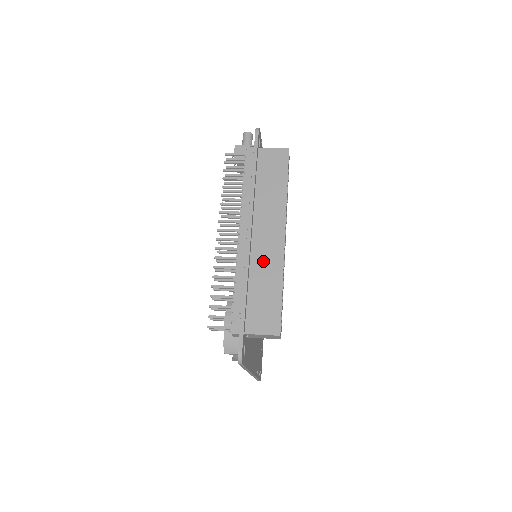
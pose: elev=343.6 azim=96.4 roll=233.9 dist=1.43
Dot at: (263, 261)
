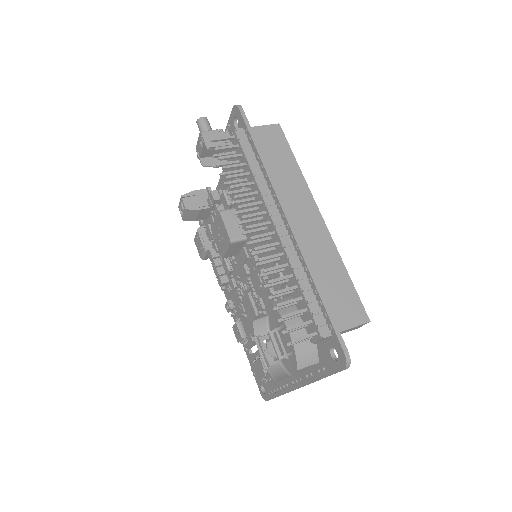
Dot at: (315, 248)
